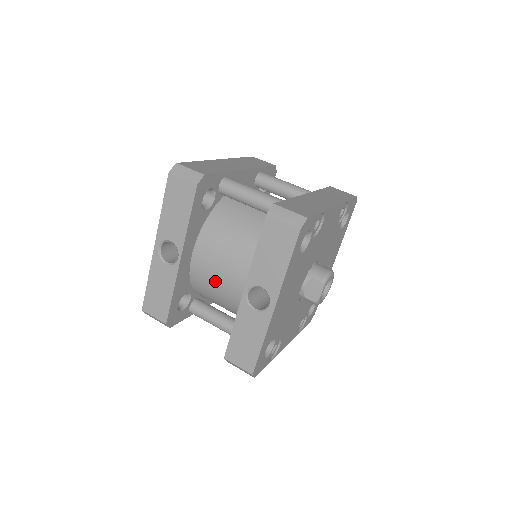
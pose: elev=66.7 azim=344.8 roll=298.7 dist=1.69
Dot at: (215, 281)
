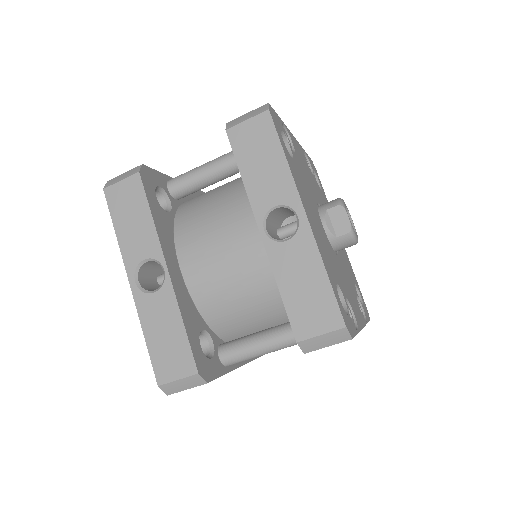
Dot at: (224, 274)
